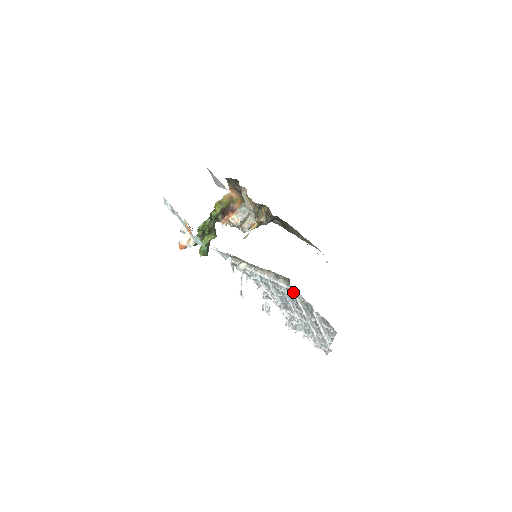
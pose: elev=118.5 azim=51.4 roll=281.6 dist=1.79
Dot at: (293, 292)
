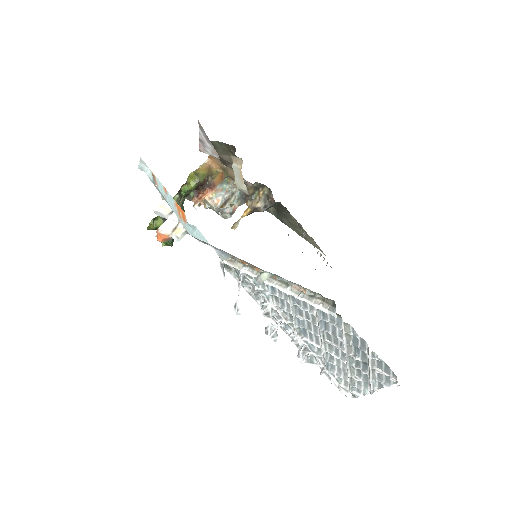
Dot at: (335, 320)
